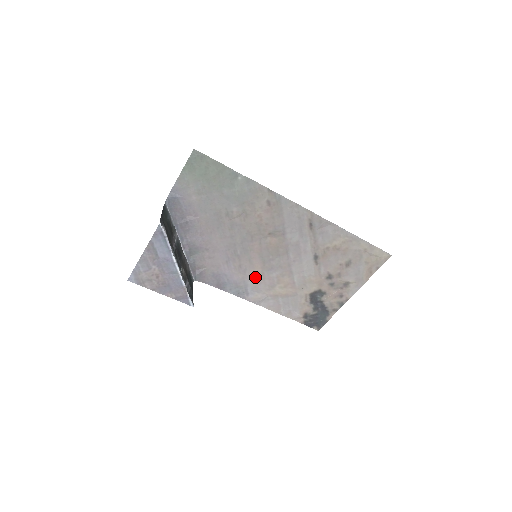
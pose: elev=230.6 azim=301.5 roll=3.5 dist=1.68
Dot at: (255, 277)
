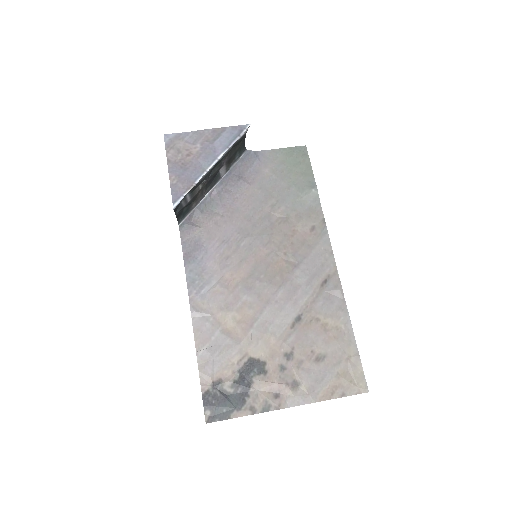
Dot at: (226, 282)
